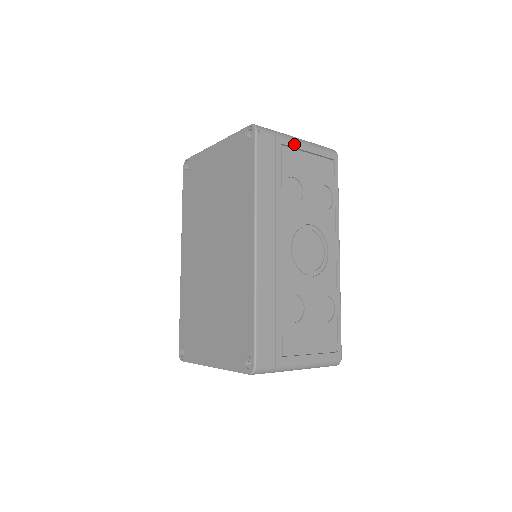
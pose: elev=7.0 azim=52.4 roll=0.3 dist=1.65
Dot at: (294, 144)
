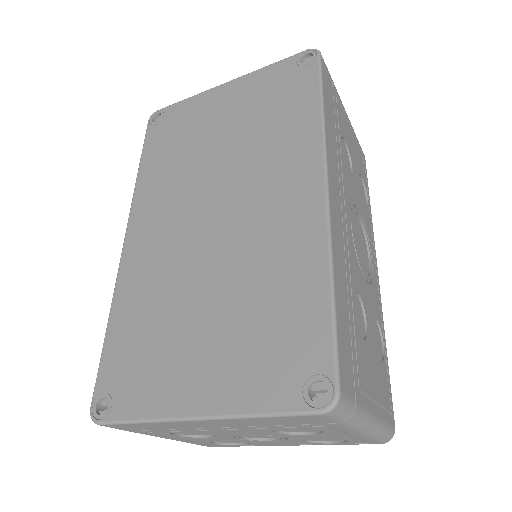
Dot at: (343, 107)
